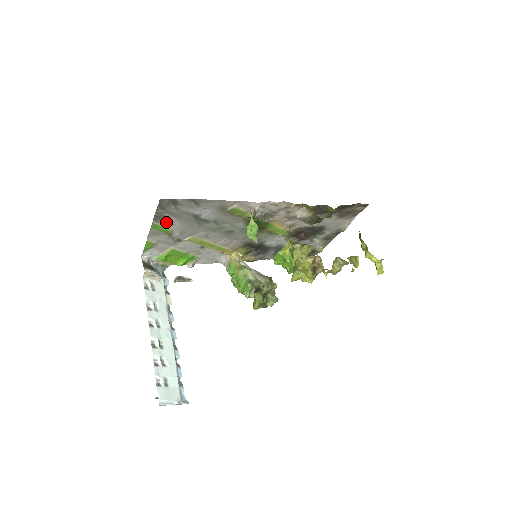
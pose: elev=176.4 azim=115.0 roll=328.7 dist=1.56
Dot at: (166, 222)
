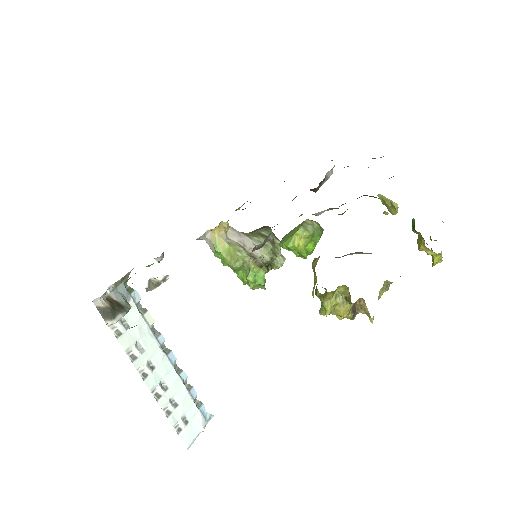
Dot at: occluded
